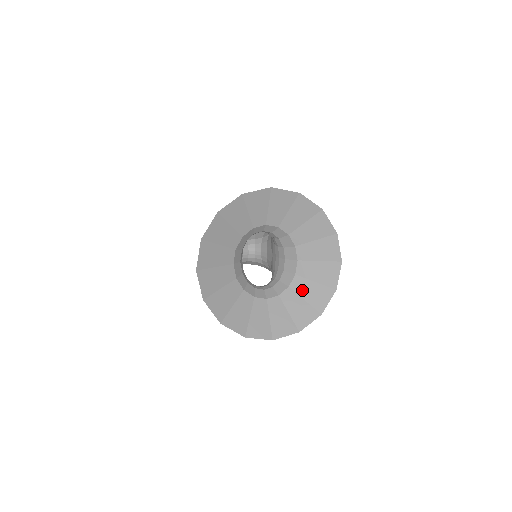
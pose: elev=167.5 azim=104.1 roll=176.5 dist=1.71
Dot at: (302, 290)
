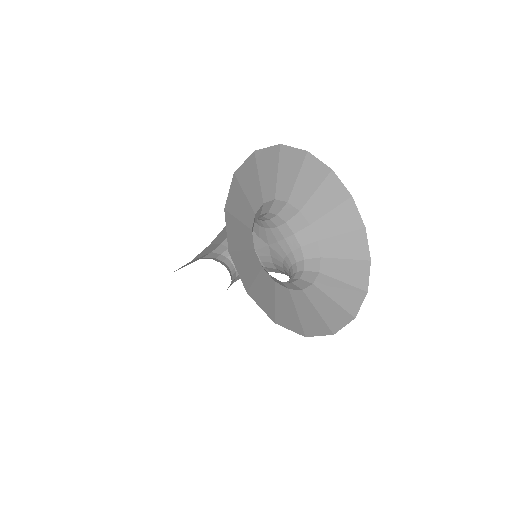
Dot at: (336, 251)
